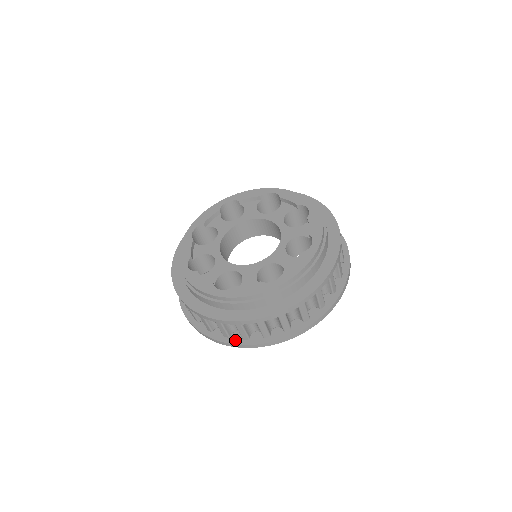
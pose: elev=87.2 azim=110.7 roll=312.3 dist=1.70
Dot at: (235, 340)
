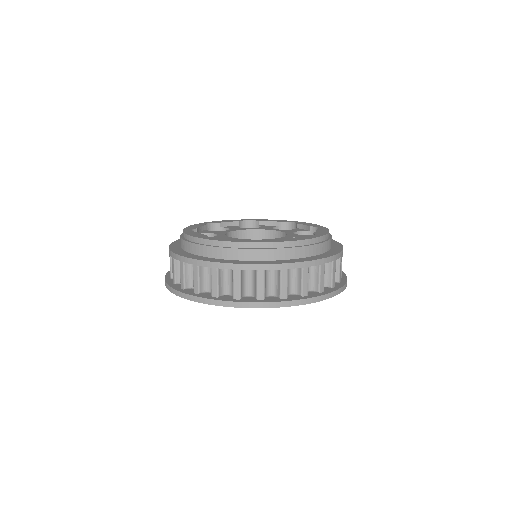
Dot at: (203, 295)
